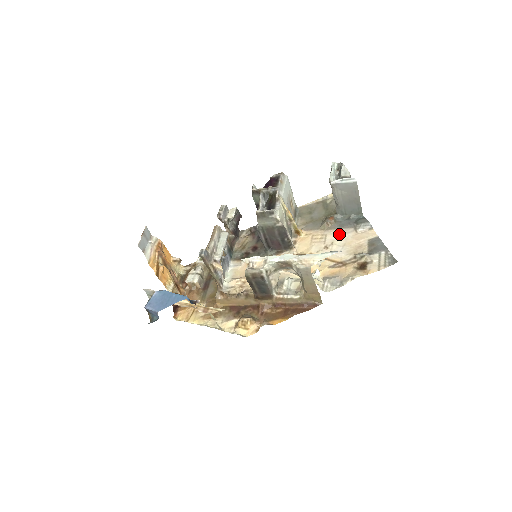
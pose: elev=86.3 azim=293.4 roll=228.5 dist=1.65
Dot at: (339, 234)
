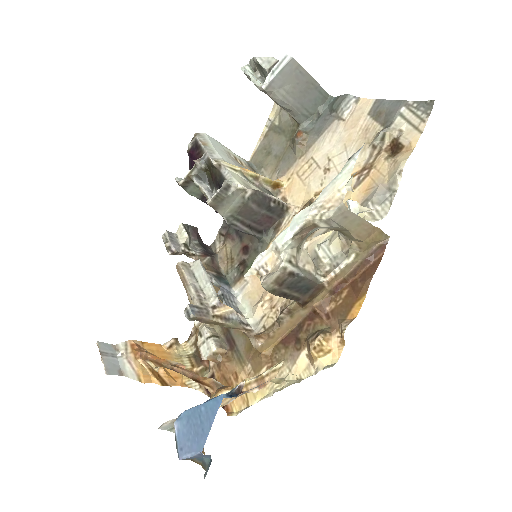
Dot at: (326, 142)
